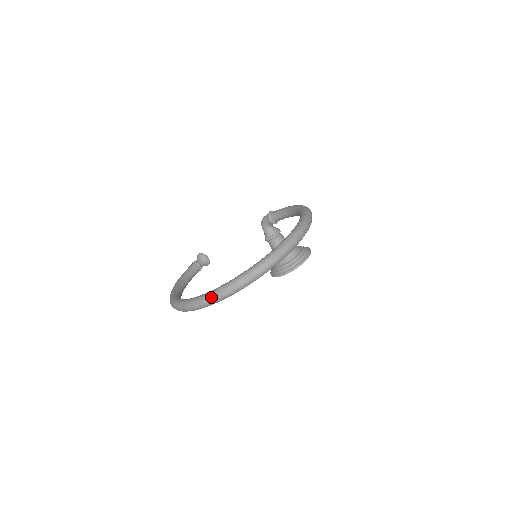
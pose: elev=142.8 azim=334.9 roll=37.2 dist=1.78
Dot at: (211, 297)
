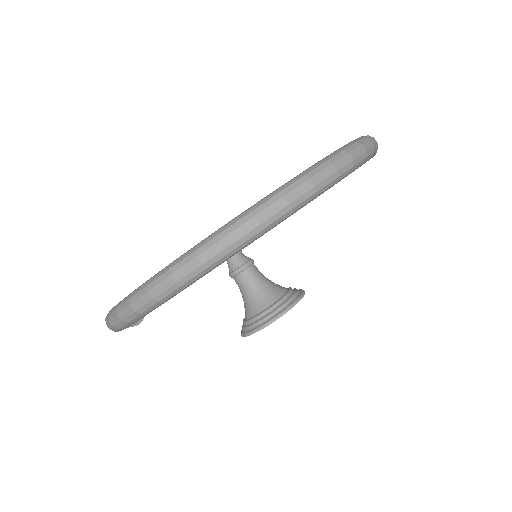
Dot at: (301, 181)
